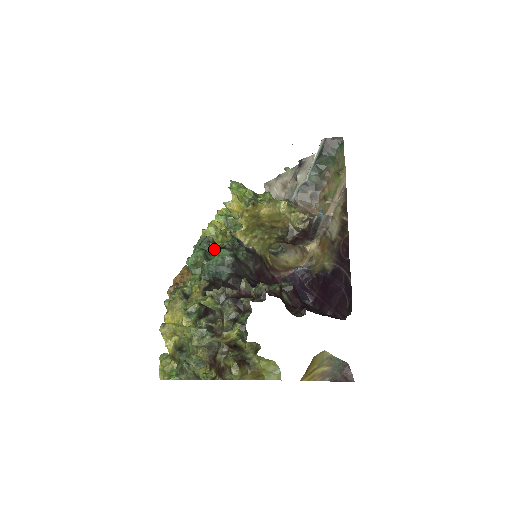
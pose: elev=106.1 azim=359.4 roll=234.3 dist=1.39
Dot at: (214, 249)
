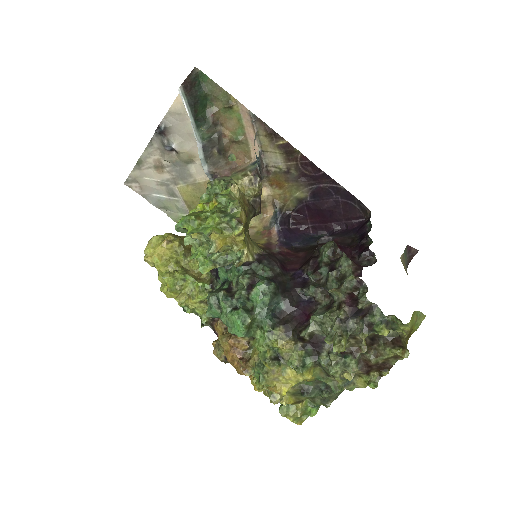
Dot at: (242, 297)
